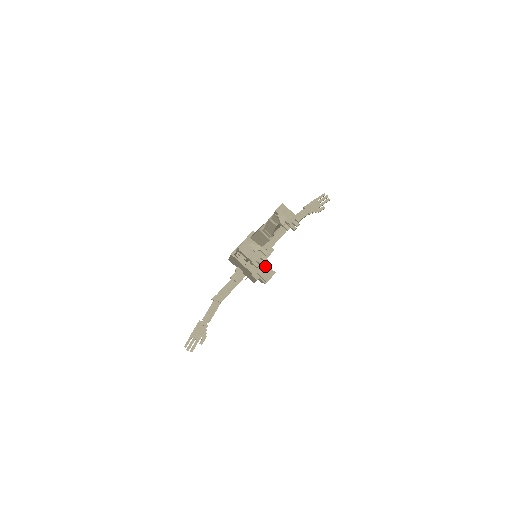
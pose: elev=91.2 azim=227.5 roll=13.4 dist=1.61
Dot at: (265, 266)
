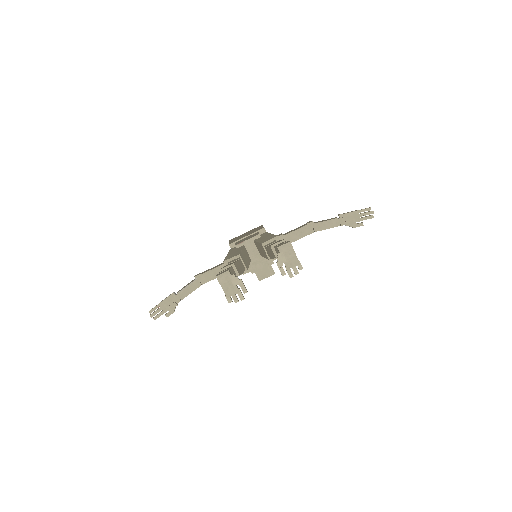
Dot at: occluded
